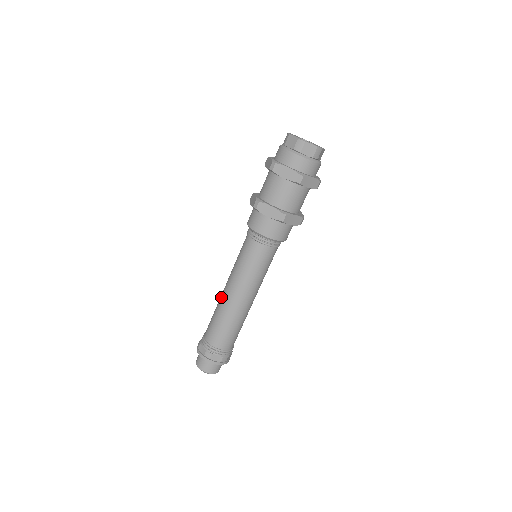
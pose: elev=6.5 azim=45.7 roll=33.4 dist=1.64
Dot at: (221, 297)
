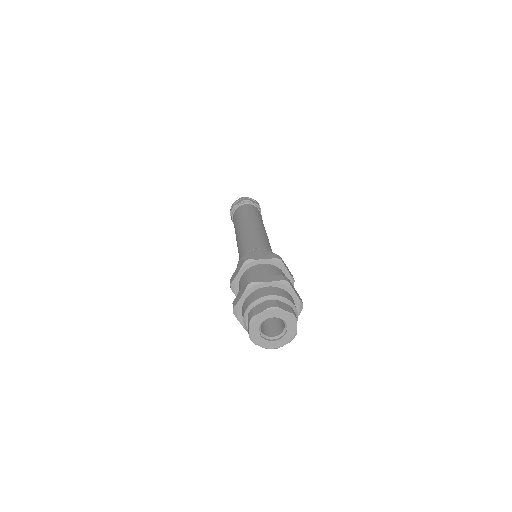
Dot at: (236, 229)
